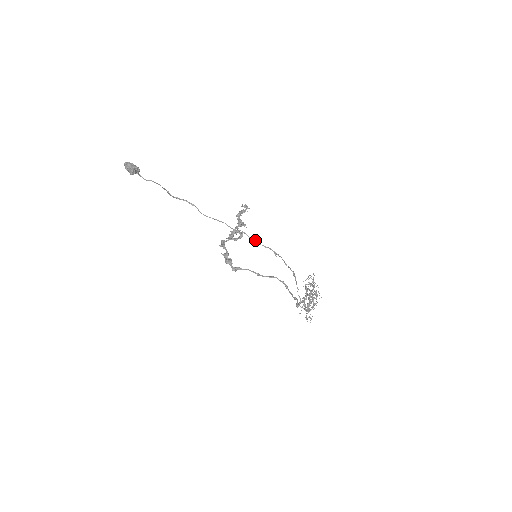
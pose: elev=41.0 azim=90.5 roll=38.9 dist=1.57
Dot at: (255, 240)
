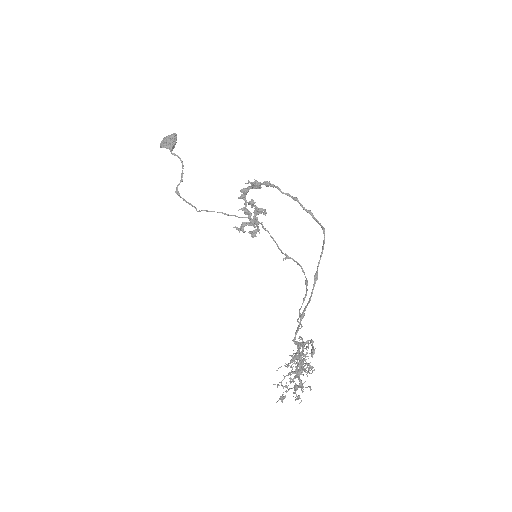
Dot at: occluded
